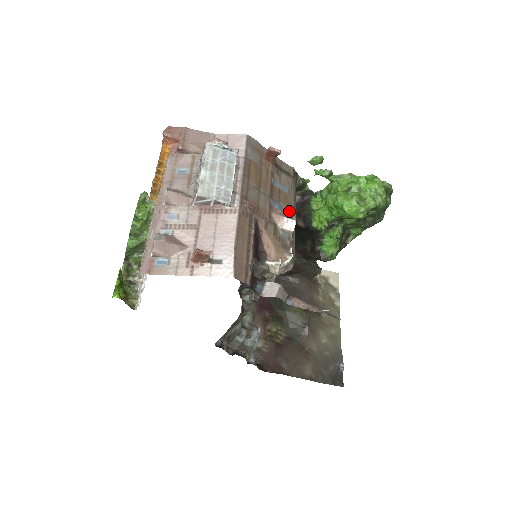
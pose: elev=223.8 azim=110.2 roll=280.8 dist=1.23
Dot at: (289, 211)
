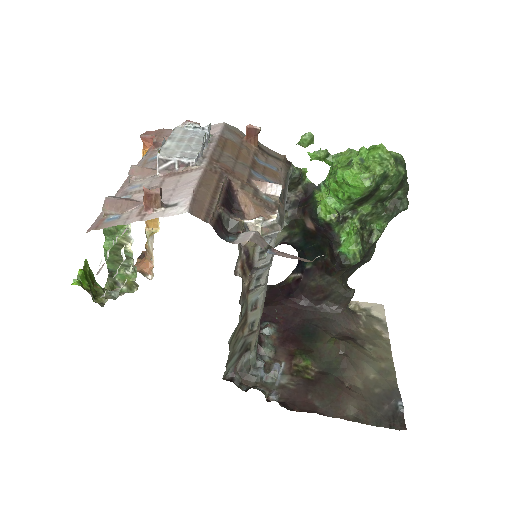
Dot at: (277, 183)
